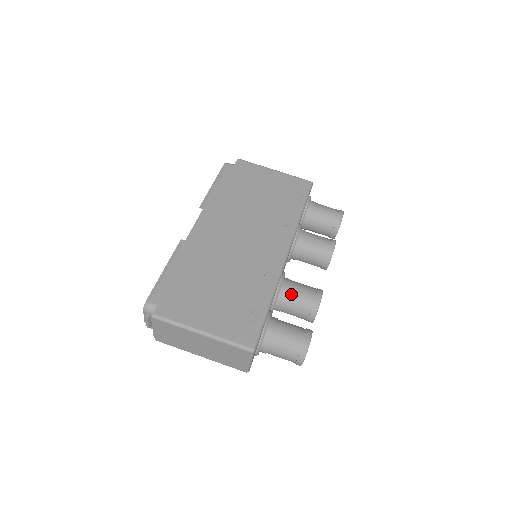
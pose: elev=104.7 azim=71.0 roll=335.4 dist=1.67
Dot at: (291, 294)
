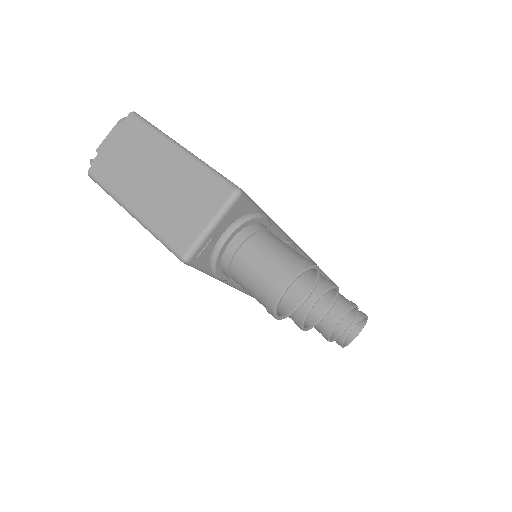
Dot at: occluded
